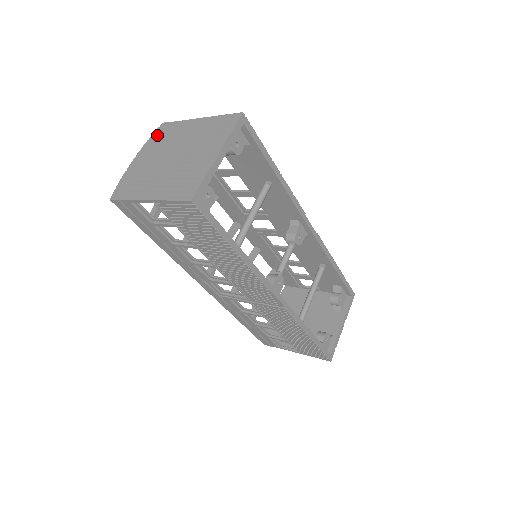
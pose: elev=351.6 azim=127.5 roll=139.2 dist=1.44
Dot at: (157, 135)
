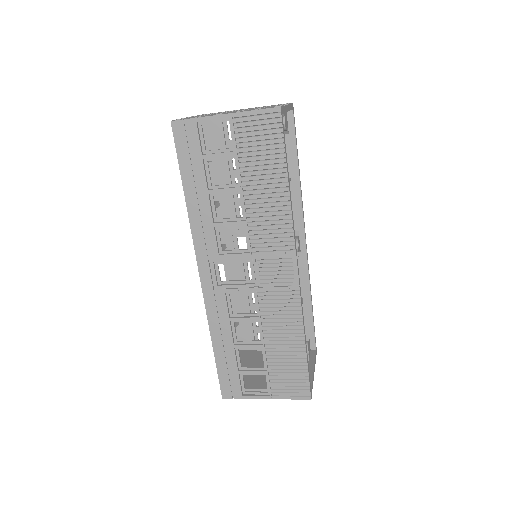
Dot at: occluded
